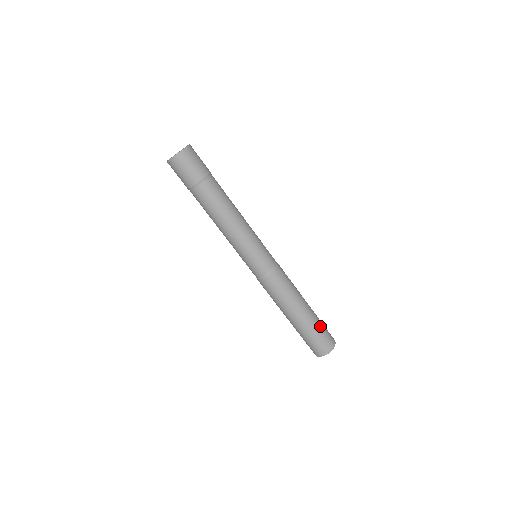
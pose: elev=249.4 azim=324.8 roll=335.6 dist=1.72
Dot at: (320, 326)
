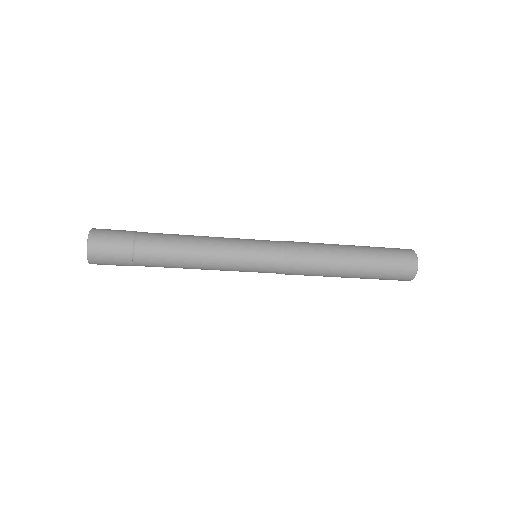
Dot at: (382, 253)
